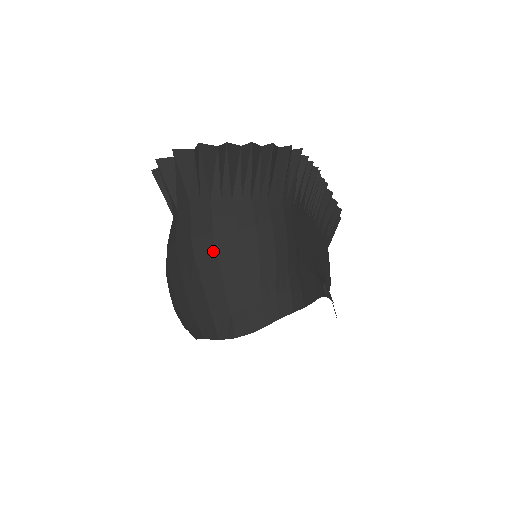
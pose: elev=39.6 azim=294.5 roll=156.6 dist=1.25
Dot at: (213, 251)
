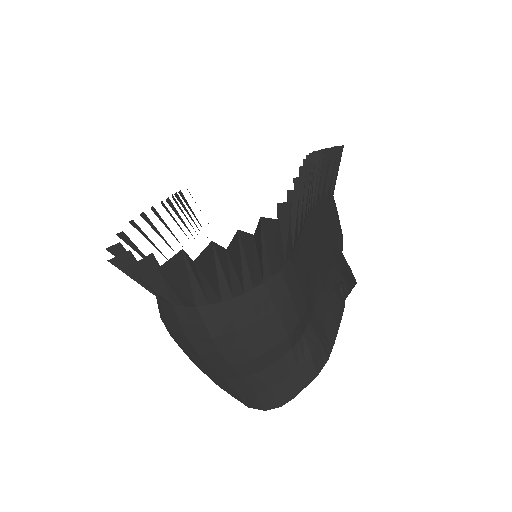
Dot at: (218, 353)
